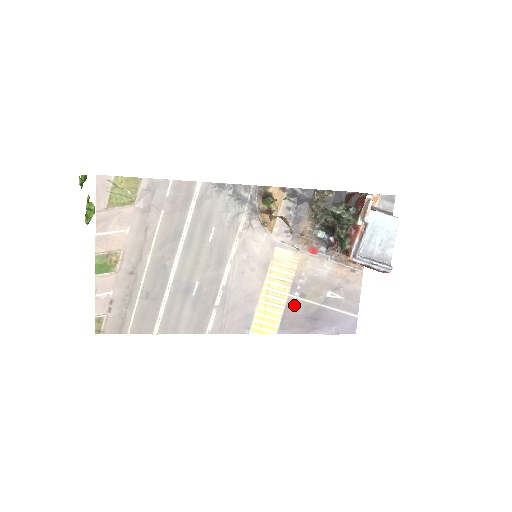
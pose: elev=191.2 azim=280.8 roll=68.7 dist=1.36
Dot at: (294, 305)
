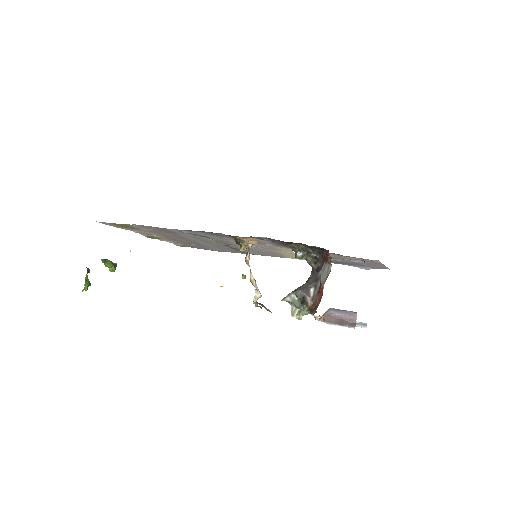
Dot at: occluded
